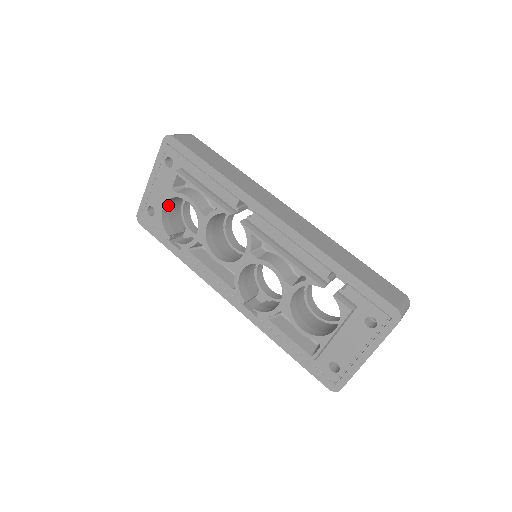
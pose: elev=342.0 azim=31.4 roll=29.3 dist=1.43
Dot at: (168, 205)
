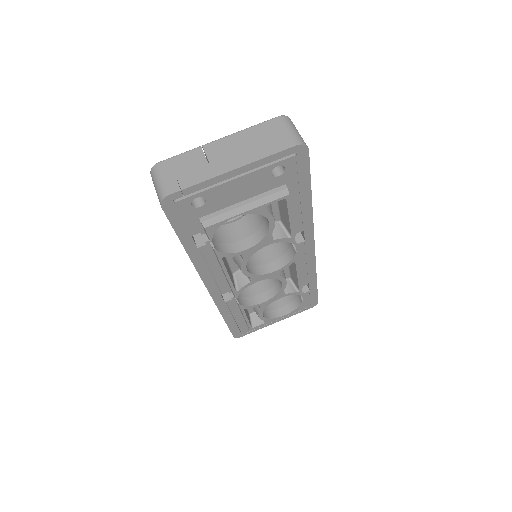
Dot at: (233, 209)
